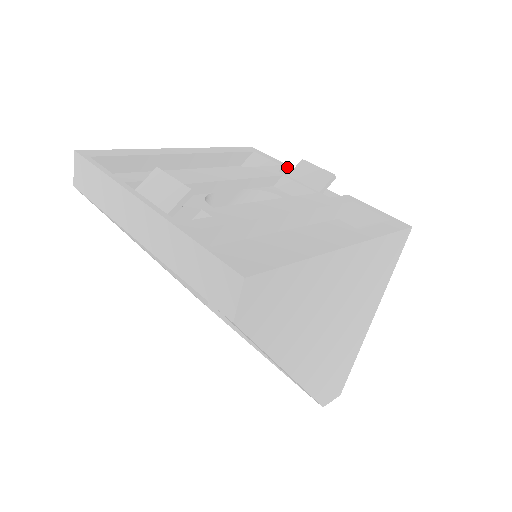
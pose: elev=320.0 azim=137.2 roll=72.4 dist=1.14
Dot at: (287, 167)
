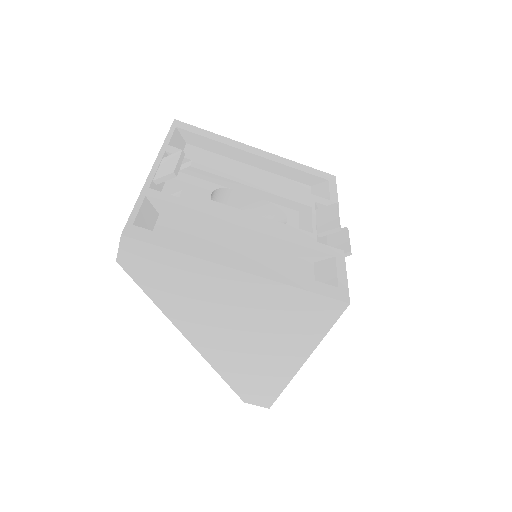
Dot at: occluded
